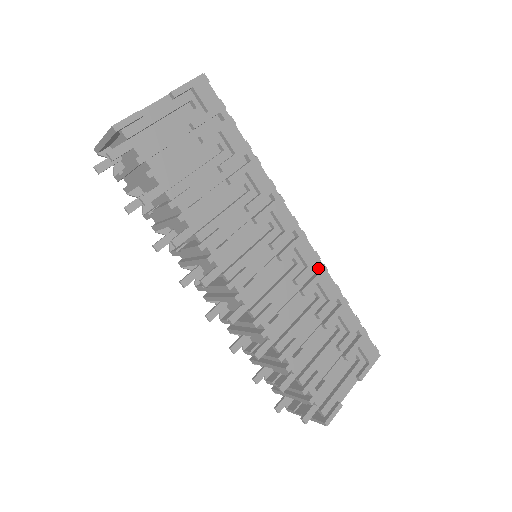
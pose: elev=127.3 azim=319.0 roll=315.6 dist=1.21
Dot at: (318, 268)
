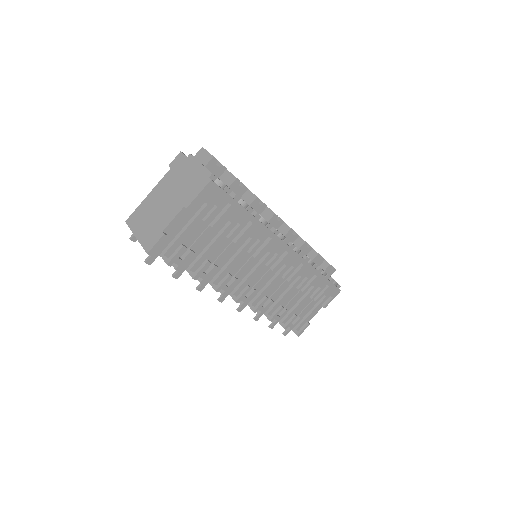
Dot at: (302, 263)
